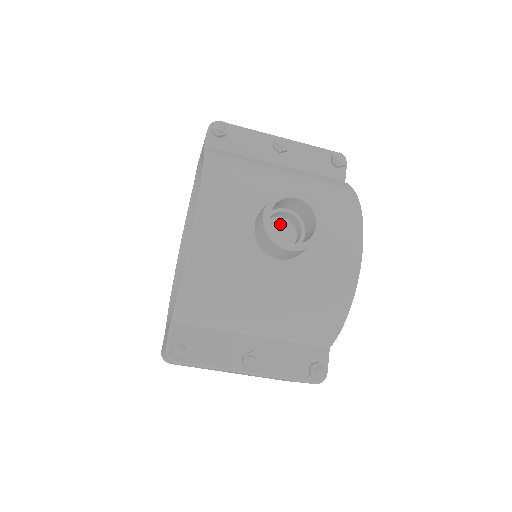
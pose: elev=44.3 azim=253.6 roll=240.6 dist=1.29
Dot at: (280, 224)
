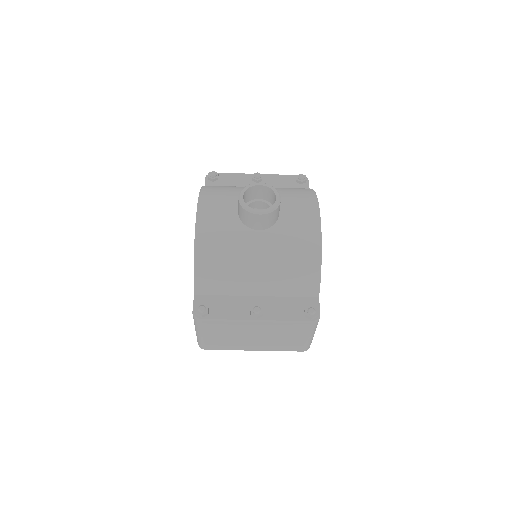
Dot at: occluded
